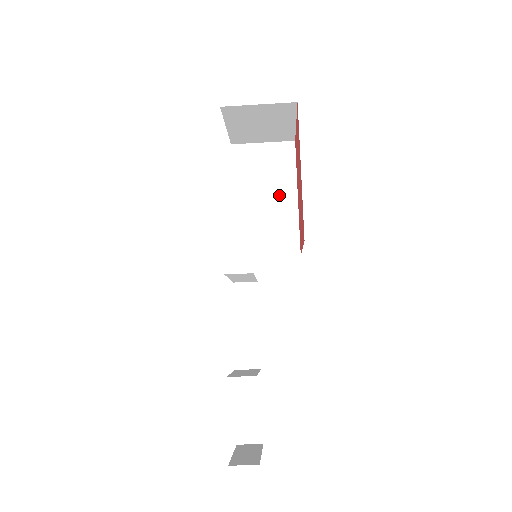
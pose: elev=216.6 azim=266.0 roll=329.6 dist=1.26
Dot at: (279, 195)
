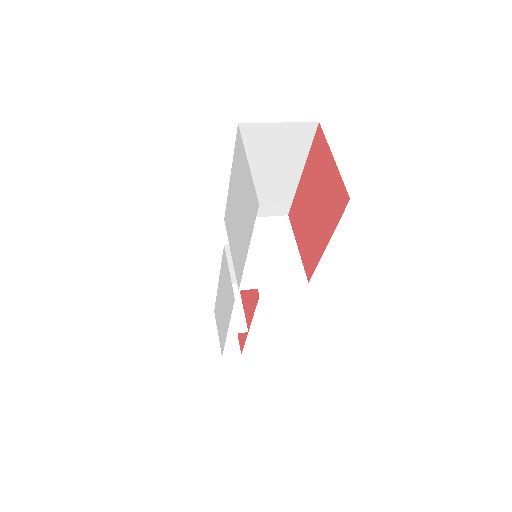
Dot at: (283, 173)
